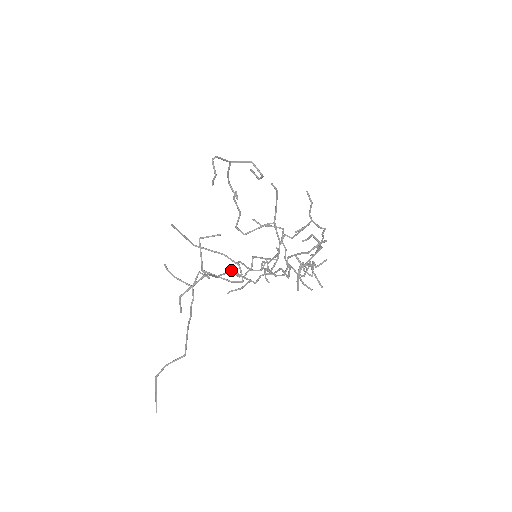
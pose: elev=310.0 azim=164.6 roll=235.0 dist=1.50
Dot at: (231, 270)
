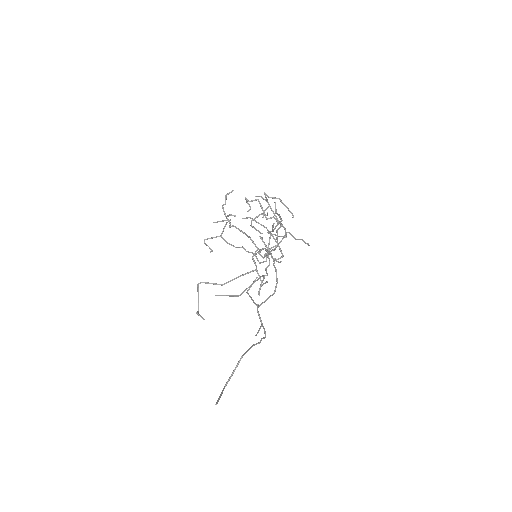
Dot at: occluded
